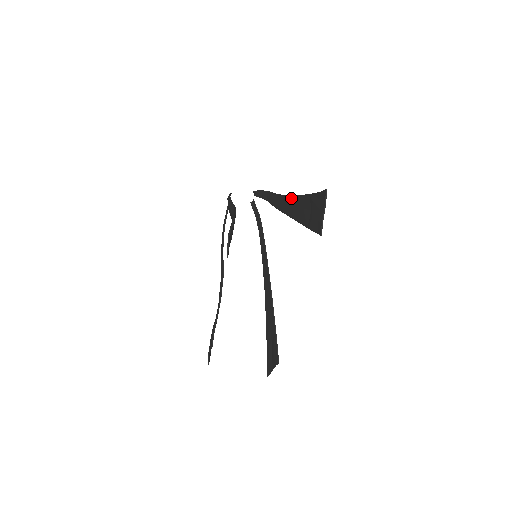
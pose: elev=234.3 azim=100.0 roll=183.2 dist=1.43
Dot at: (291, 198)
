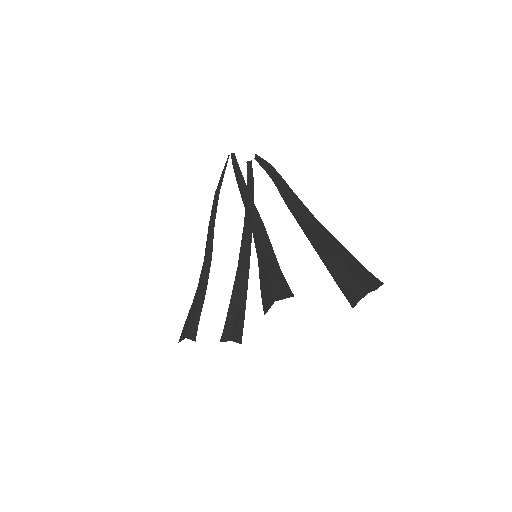
Dot at: (319, 225)
